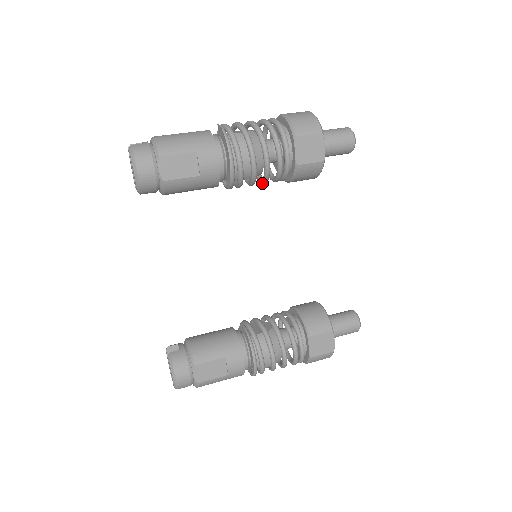
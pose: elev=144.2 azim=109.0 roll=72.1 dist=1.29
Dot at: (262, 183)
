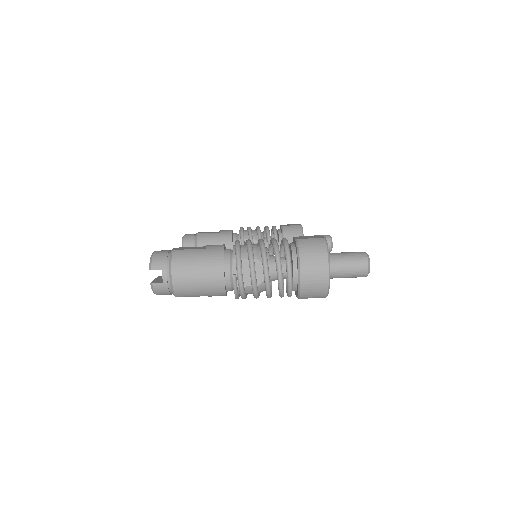
Dot at: occluded
